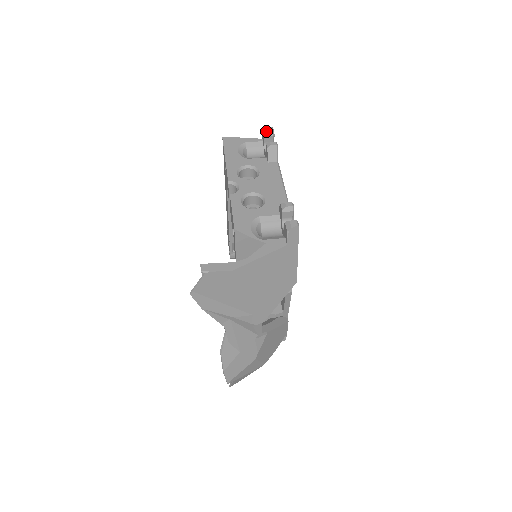
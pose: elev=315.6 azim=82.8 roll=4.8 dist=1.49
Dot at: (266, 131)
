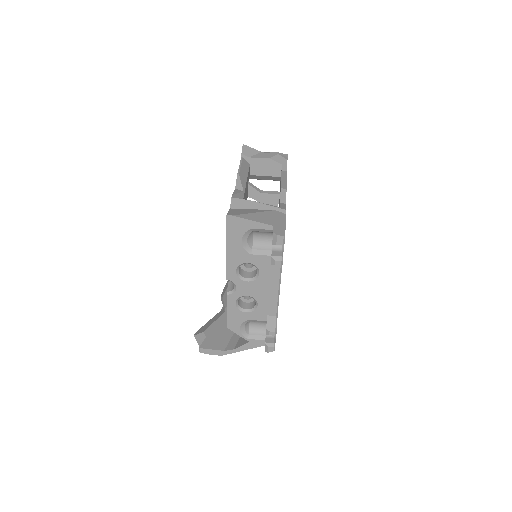
Dot at: (275, 242)
